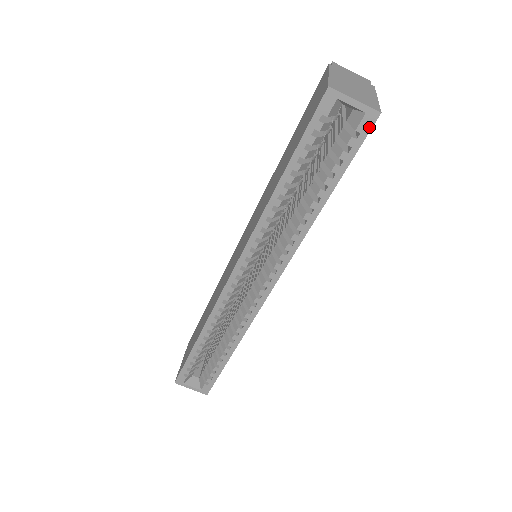
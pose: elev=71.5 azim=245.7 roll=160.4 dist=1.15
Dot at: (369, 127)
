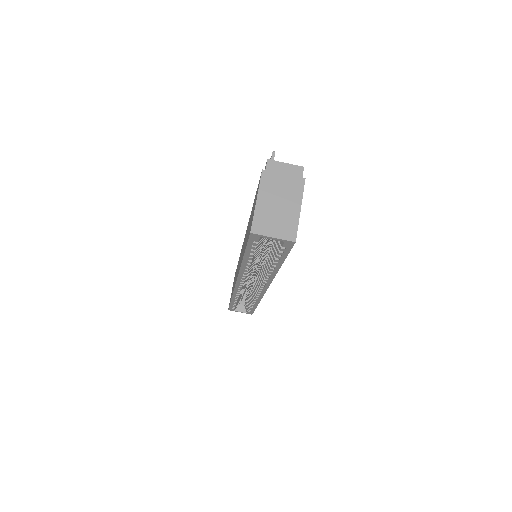
Dot at: (291, 246)
